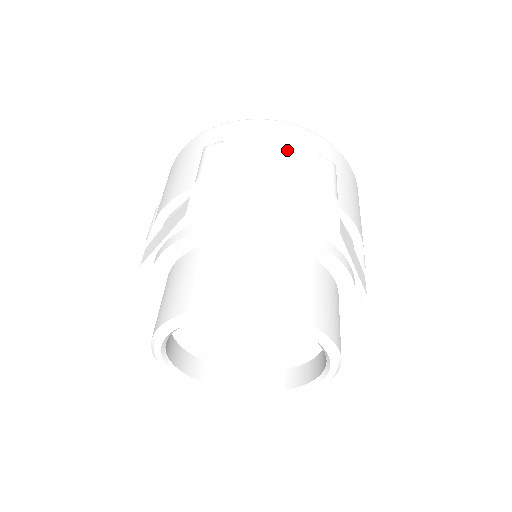
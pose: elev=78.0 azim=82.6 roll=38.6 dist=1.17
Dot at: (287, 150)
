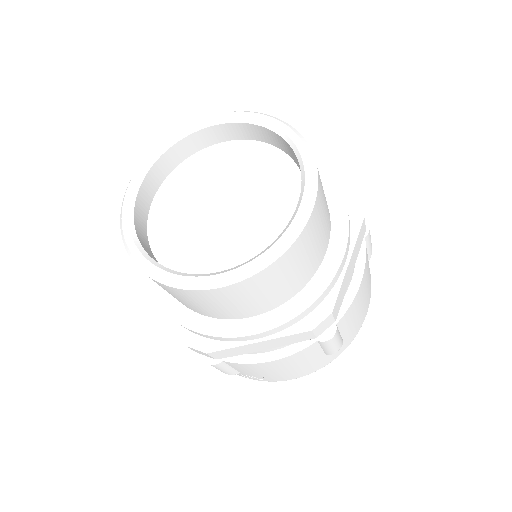
Dot at: occluded
